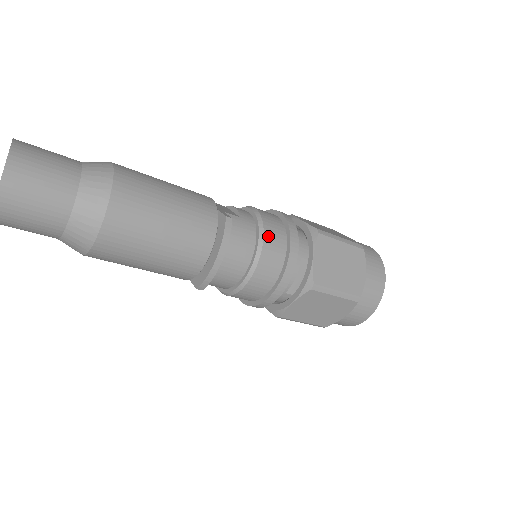
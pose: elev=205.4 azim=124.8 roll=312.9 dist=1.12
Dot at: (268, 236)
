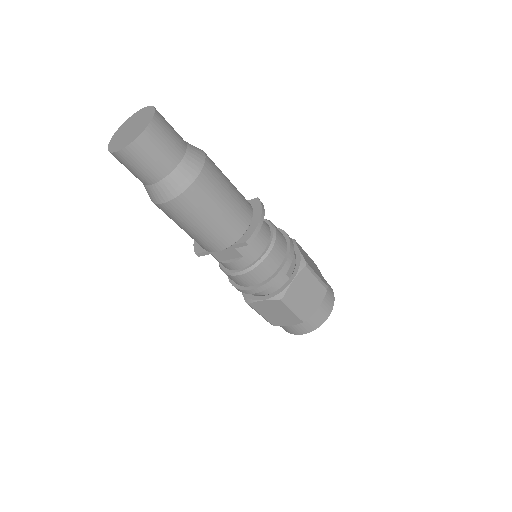
Dot at: occluded
